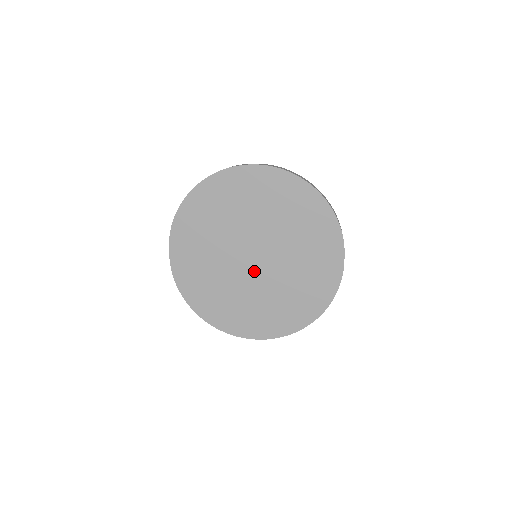
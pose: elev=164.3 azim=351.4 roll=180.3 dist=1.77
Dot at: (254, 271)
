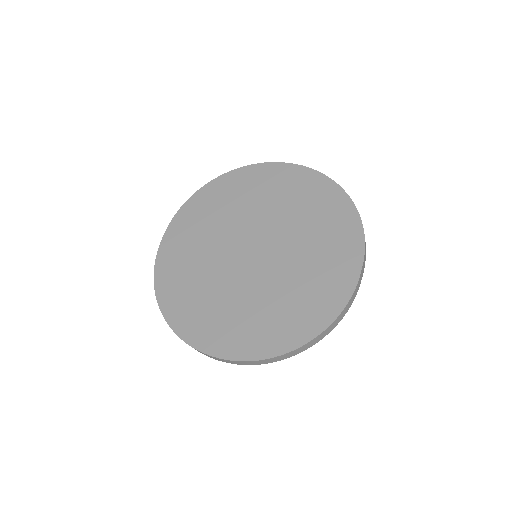
Dot at: (247, 267)
